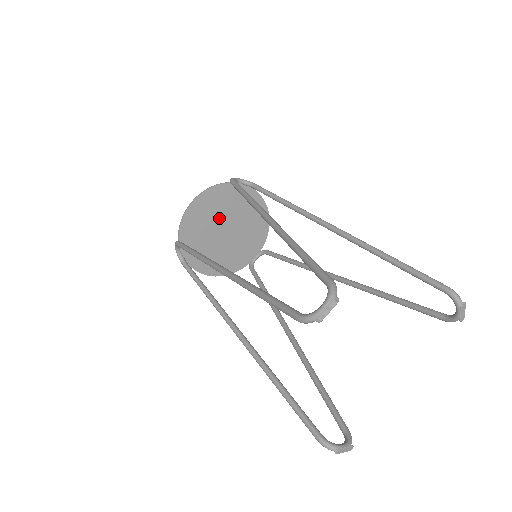
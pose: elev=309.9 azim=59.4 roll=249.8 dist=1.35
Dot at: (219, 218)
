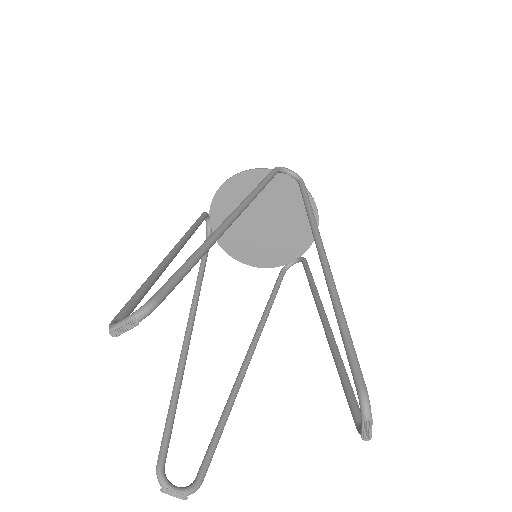
Dot at: (257, 205)
